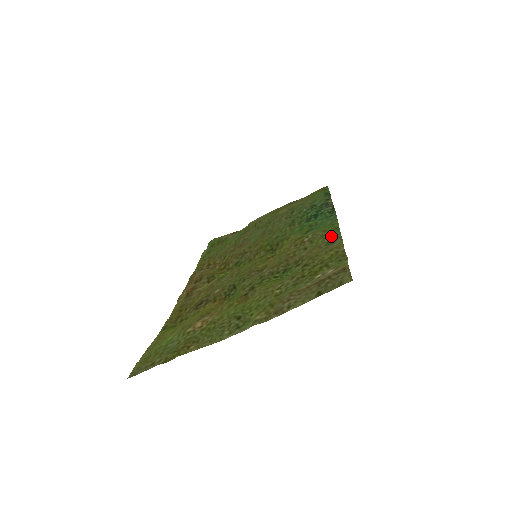
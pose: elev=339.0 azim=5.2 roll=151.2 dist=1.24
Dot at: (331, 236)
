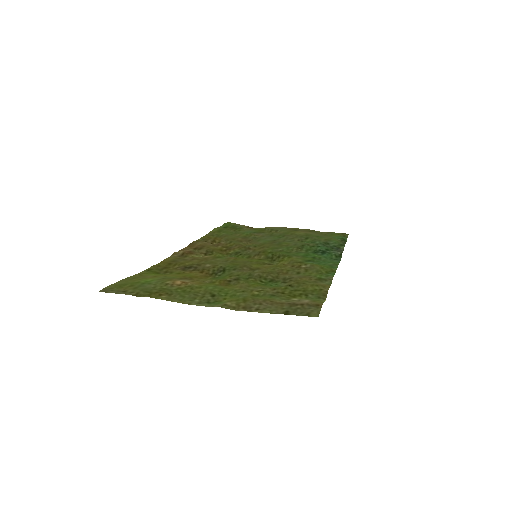
Dot at: (325, 275)
